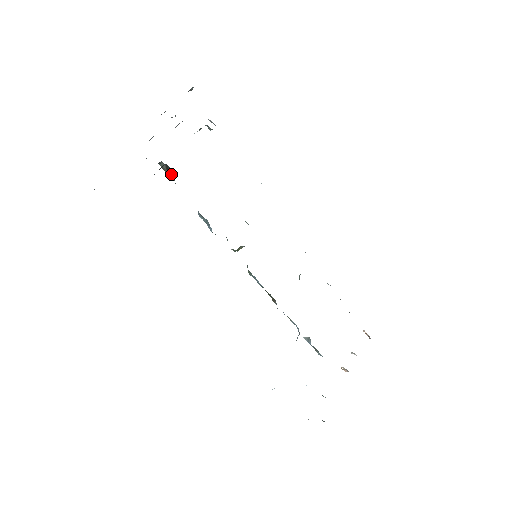
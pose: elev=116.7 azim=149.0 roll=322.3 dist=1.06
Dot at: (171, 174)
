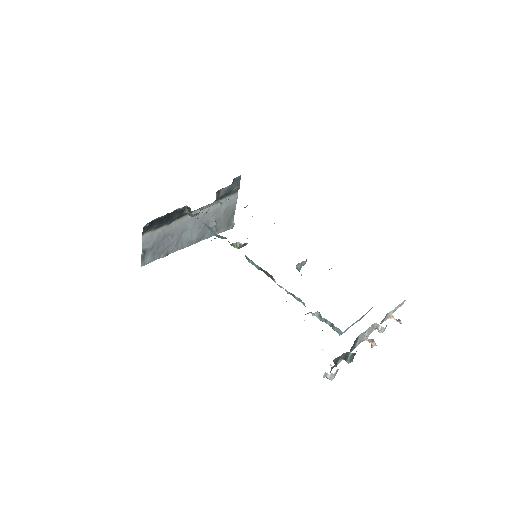
Dot at: occluded
